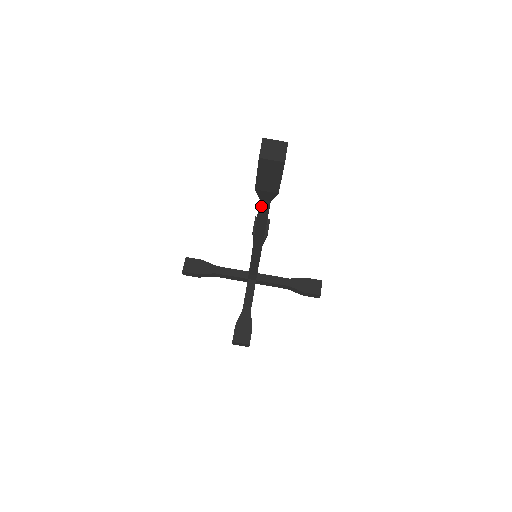
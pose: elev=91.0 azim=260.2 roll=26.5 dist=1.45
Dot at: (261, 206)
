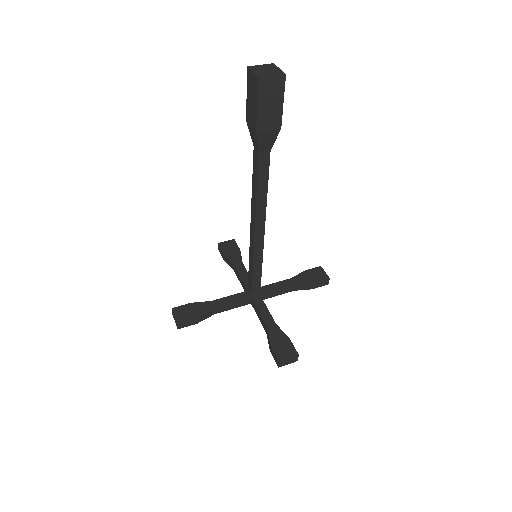
Dot at: (260, 164)
